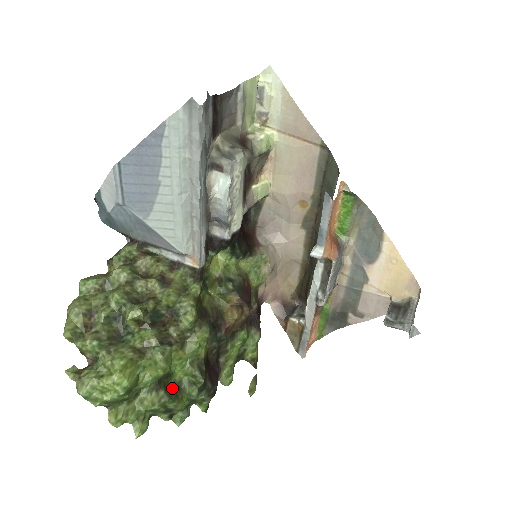
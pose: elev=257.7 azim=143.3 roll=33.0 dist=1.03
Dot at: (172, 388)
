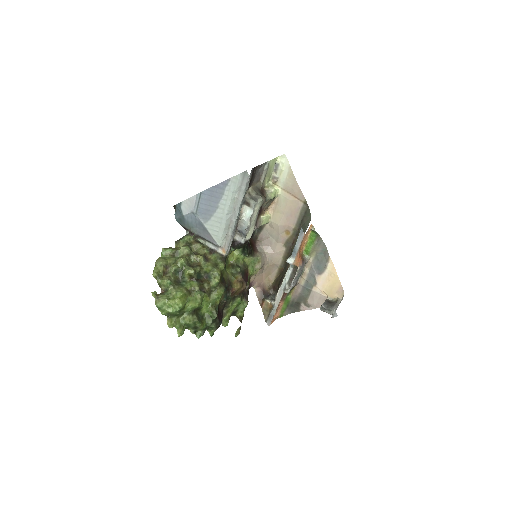
Dot at: (199, 316)
